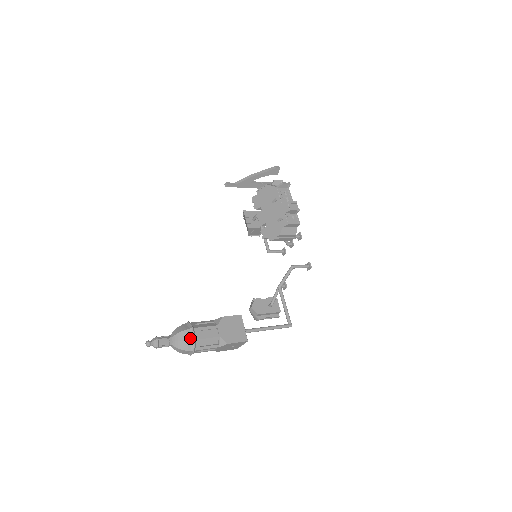
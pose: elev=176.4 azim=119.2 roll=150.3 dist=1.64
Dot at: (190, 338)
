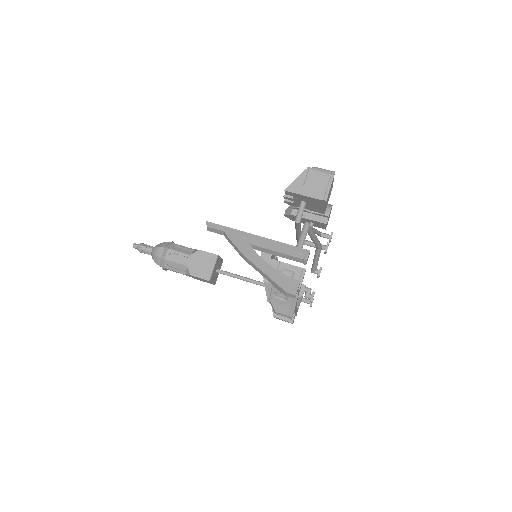
Dot at: occluded
